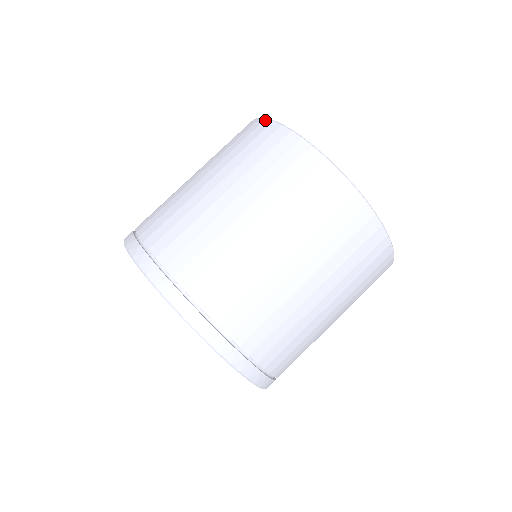
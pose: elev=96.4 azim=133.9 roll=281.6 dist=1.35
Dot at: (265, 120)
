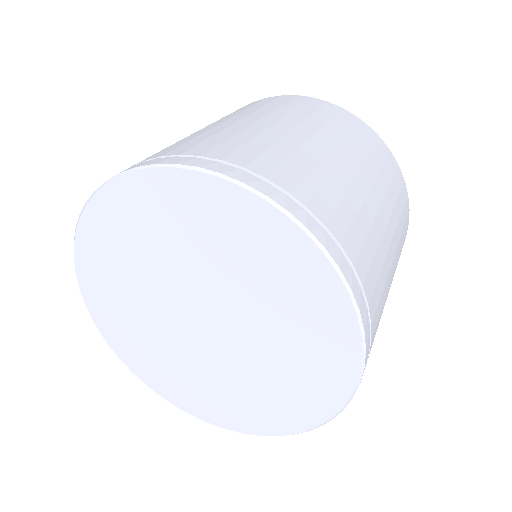
Dot at: occluded
